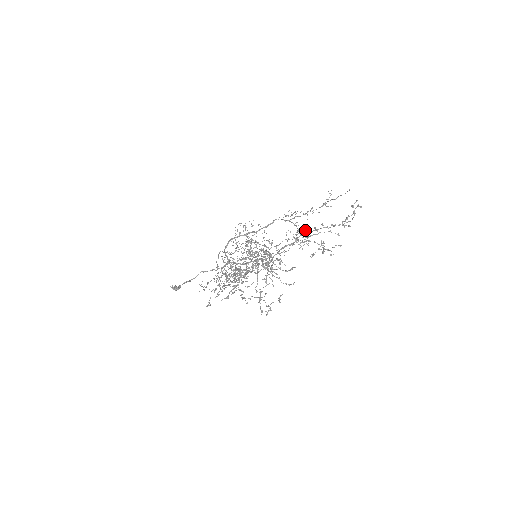
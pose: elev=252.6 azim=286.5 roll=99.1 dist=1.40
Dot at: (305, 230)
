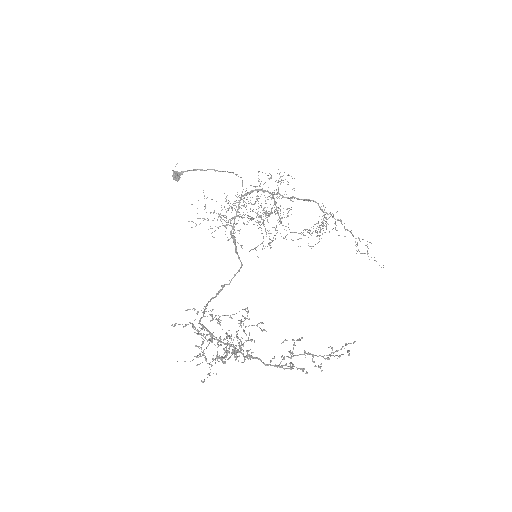
Dot at: occluded
